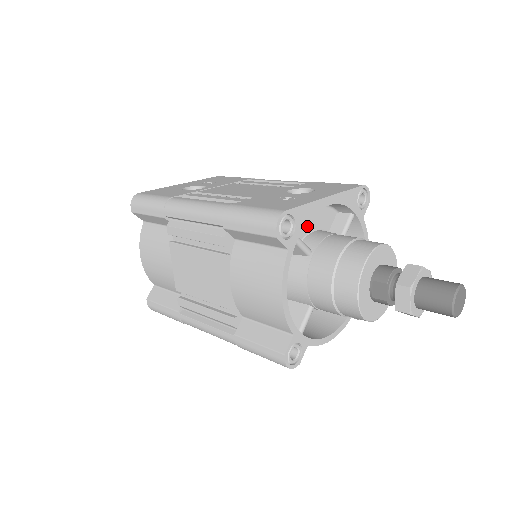
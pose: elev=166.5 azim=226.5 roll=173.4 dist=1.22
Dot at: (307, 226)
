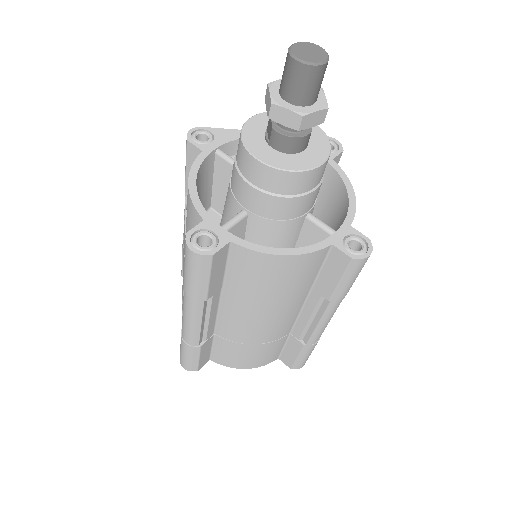
Dot at: occluded
